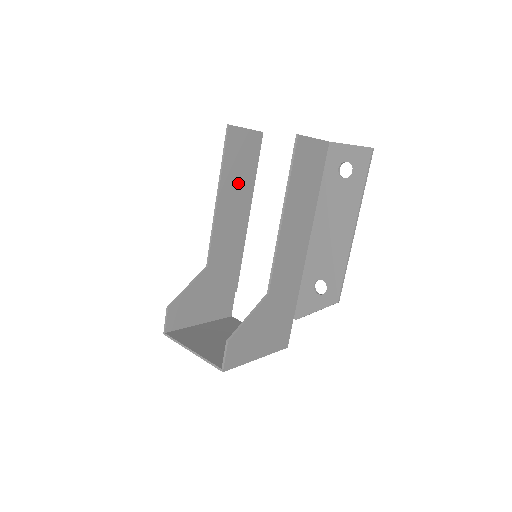
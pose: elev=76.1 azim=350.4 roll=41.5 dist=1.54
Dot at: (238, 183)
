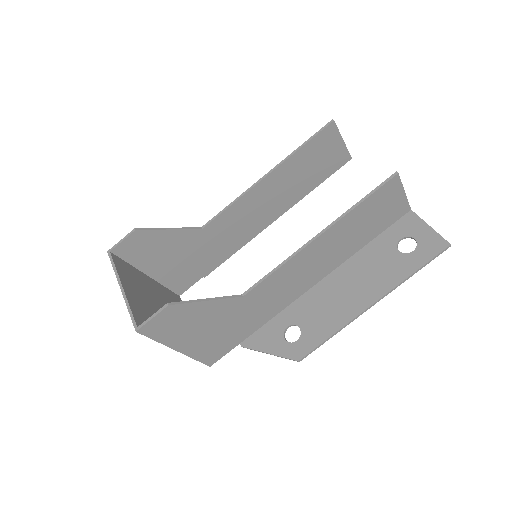
Dot at: (294, 180)
